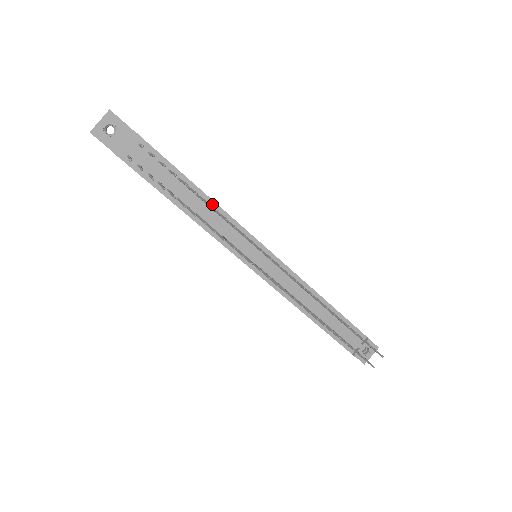
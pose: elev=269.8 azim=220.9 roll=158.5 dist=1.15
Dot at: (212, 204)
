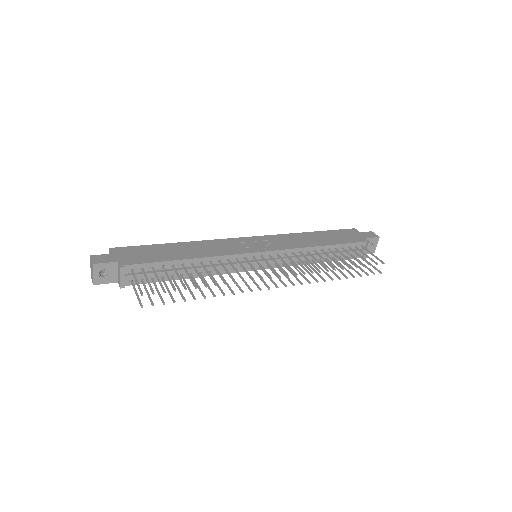
Dot at: (205, 260)
